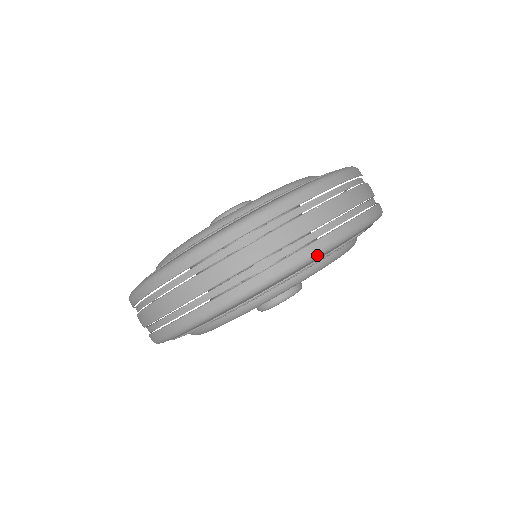
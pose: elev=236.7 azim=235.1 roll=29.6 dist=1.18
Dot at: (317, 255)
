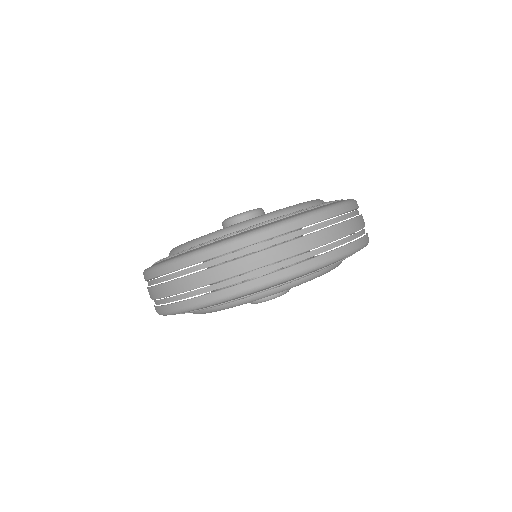
Dot at: (327, 264)
